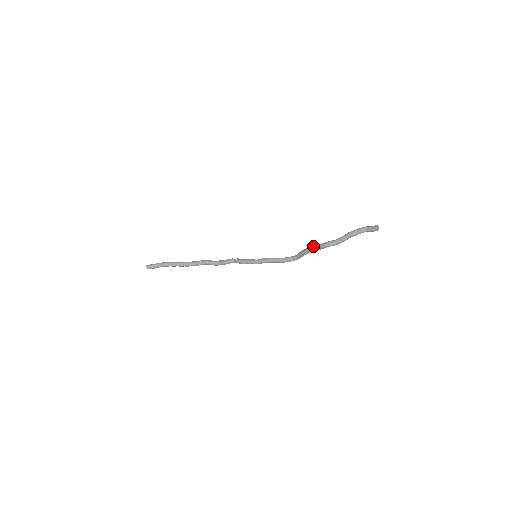
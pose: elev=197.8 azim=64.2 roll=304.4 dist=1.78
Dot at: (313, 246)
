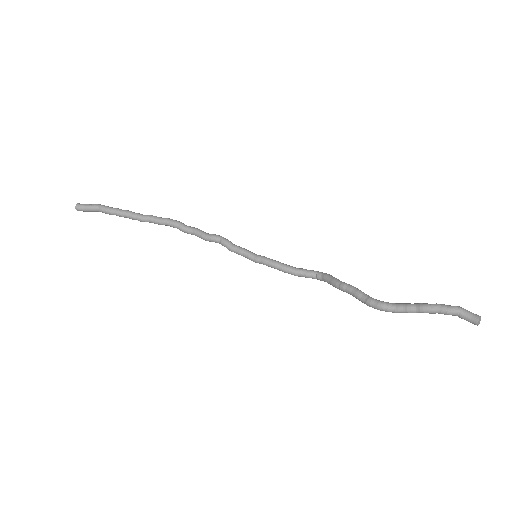
Dot at: (354, 291)
